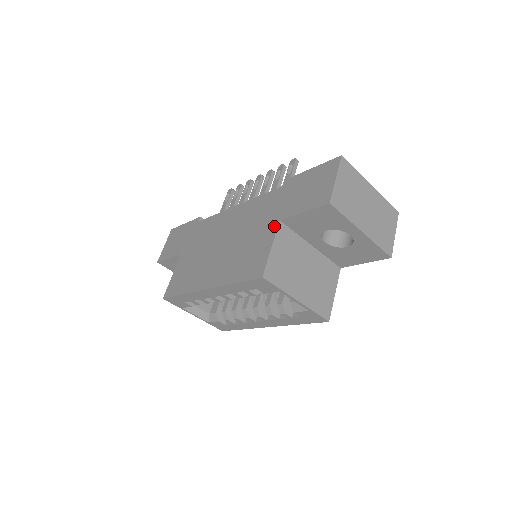
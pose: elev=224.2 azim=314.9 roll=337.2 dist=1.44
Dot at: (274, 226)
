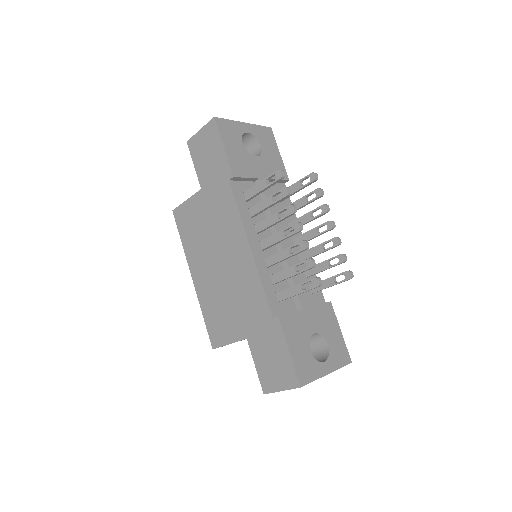
Dot at: (242, 335)
